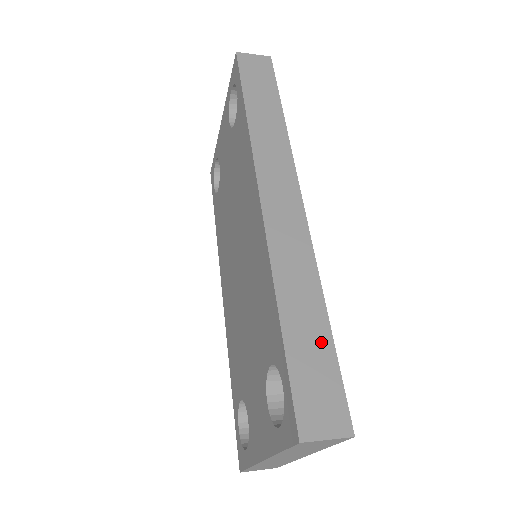
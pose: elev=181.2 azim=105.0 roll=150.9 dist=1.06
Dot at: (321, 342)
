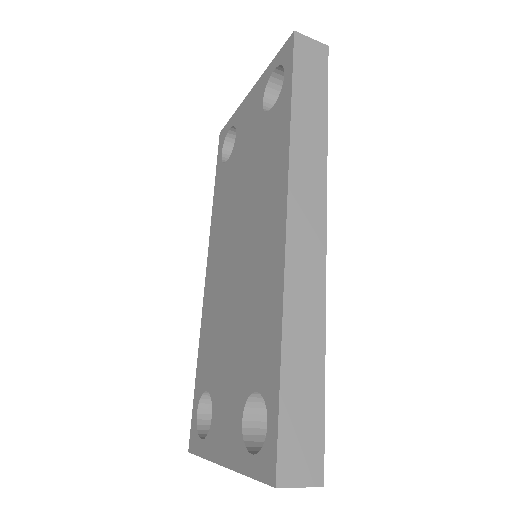
Dot at: (314, 389)
